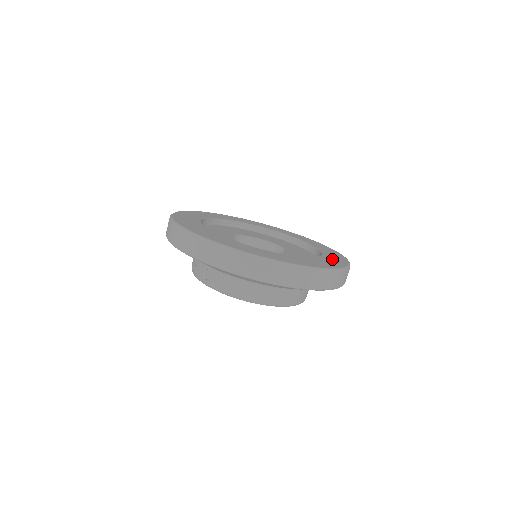
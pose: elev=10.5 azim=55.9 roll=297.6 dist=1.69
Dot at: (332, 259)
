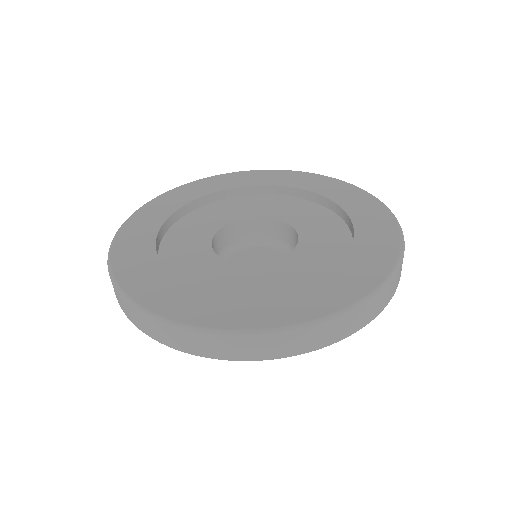
Dot at: (373, 239)
